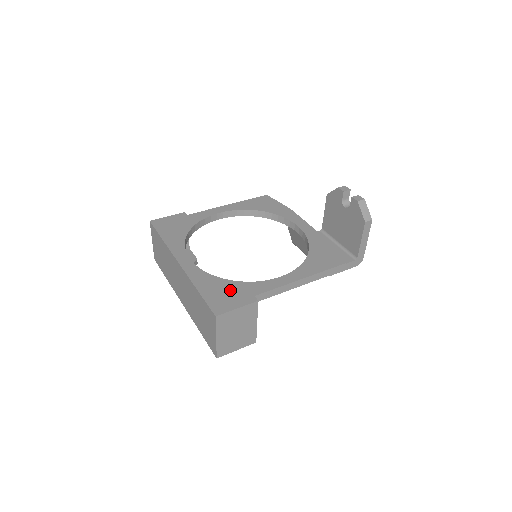
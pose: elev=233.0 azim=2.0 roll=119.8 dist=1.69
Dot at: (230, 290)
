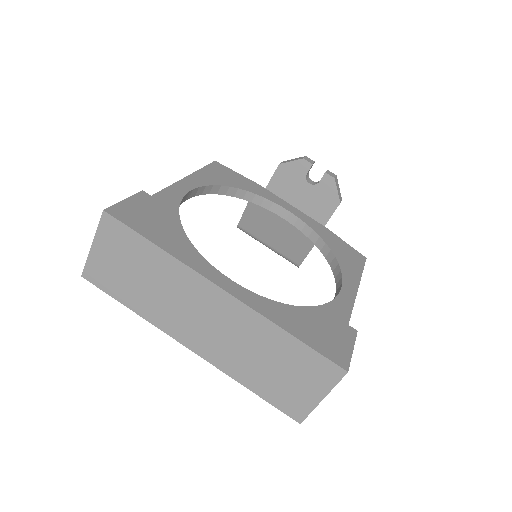
Dot at: (322, 323)
